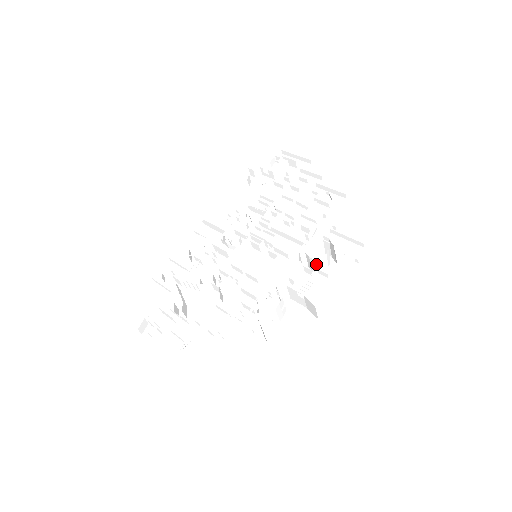
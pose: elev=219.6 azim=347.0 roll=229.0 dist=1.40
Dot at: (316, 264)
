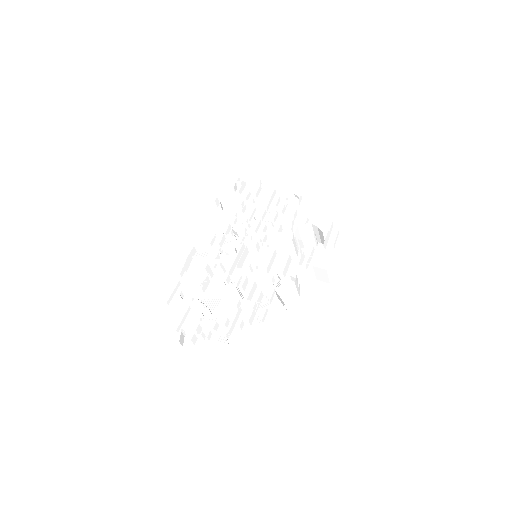
Dot at: (309, 245)
